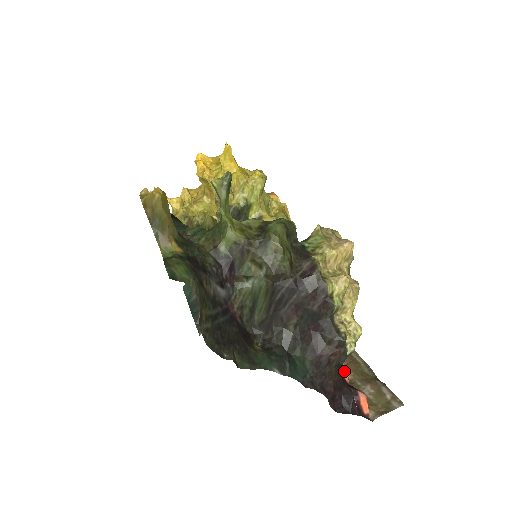
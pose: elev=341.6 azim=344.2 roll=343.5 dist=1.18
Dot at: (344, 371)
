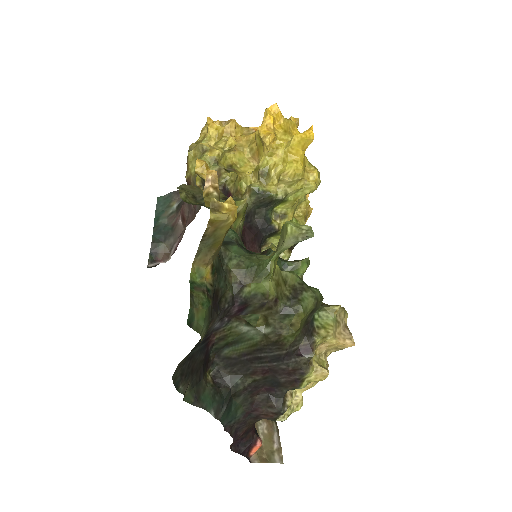
Dot at: occluded
